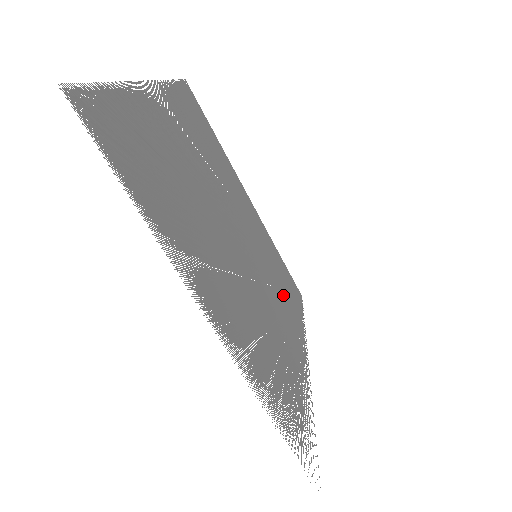
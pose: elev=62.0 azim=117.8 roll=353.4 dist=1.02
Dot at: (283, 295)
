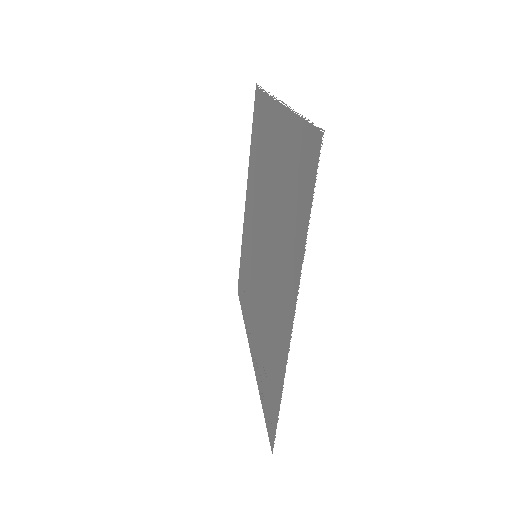
Dot at: (248, 290)
